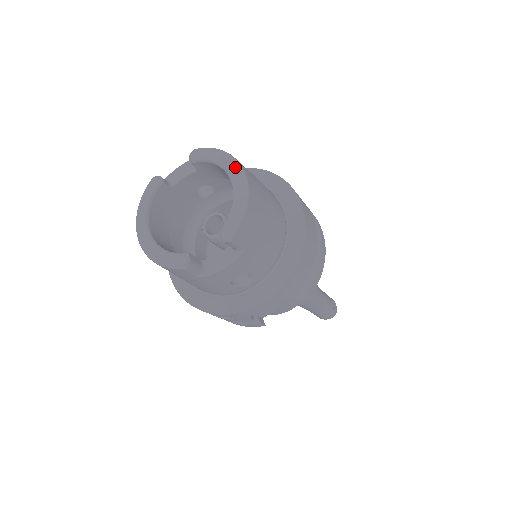
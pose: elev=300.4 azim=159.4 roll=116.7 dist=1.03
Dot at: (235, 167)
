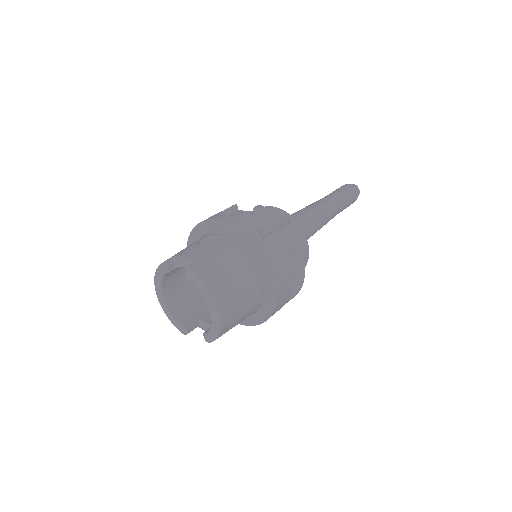
Dot at: (213, 307)
